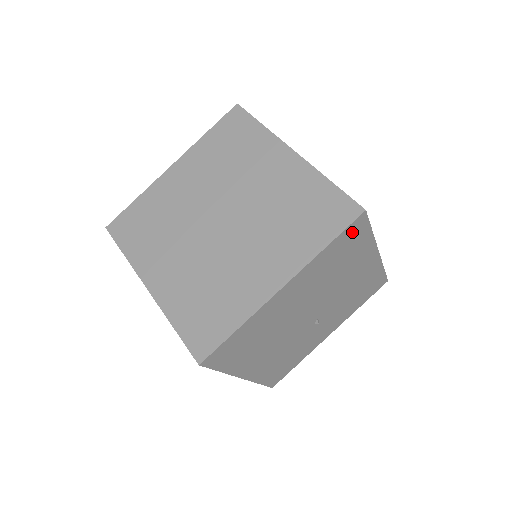
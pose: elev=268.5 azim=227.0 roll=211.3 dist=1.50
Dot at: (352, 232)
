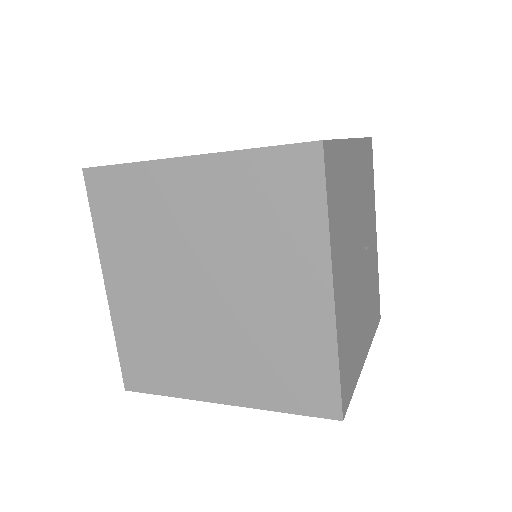
Dot at: (330, 170)
